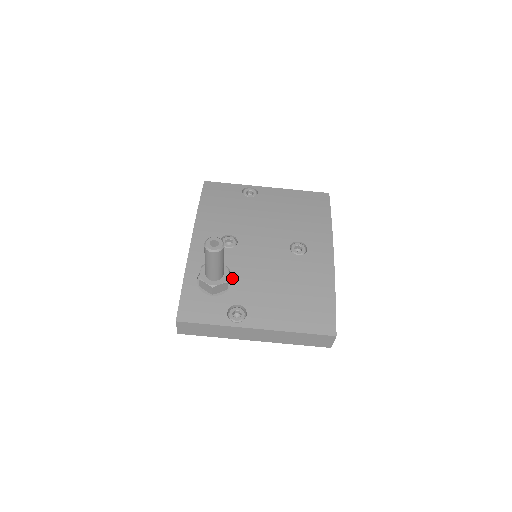
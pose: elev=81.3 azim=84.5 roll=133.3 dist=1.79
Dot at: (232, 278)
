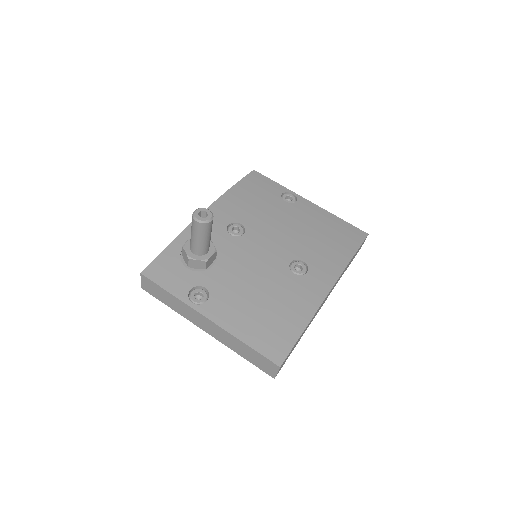
Dot at: (216, 262)
